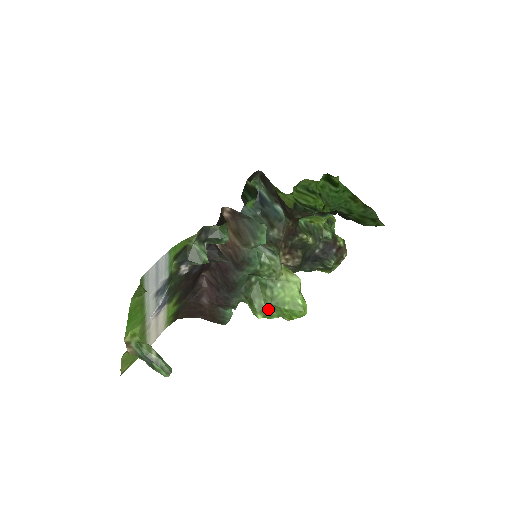
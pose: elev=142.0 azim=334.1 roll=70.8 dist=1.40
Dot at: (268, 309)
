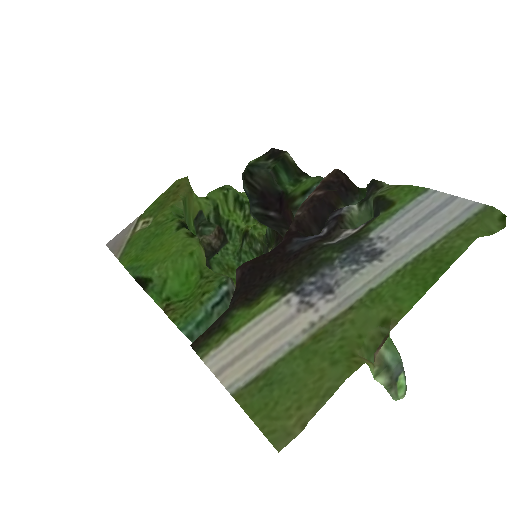
Dot at: occluded
